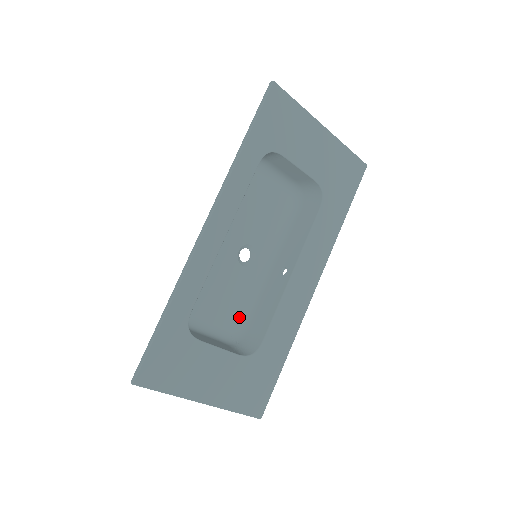
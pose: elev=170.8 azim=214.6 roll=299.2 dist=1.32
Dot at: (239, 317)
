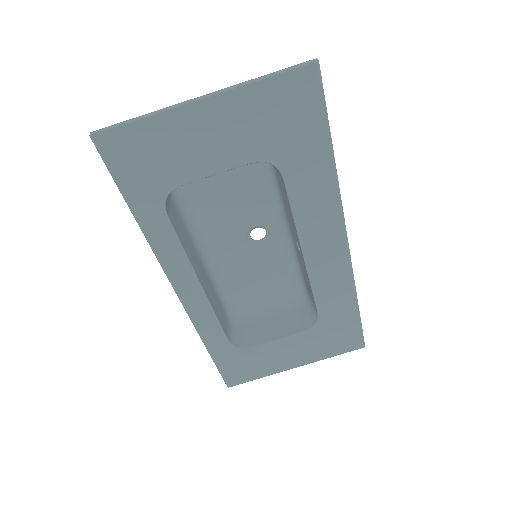
Dot at: (295, 280)
